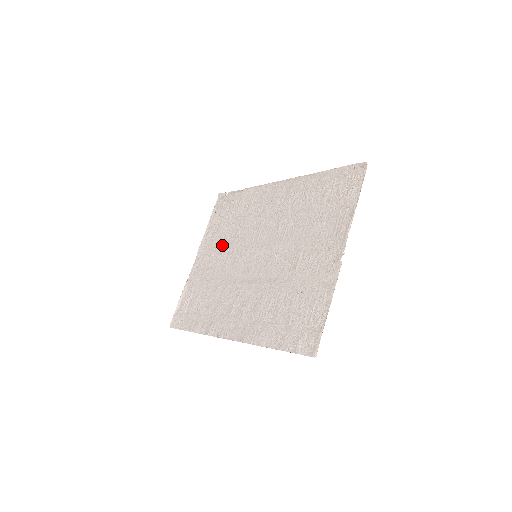
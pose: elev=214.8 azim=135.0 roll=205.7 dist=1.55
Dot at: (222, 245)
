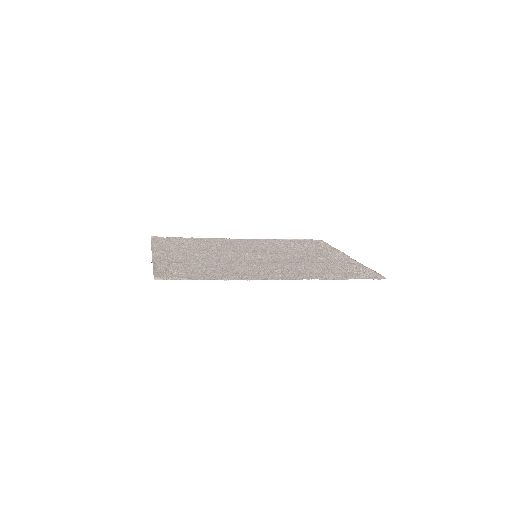
Dot at: (194, 252)
